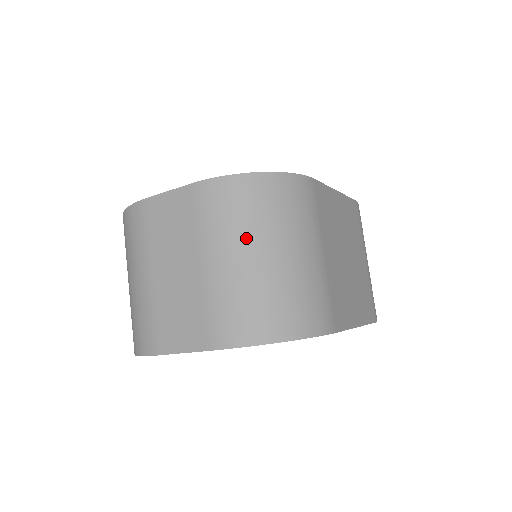
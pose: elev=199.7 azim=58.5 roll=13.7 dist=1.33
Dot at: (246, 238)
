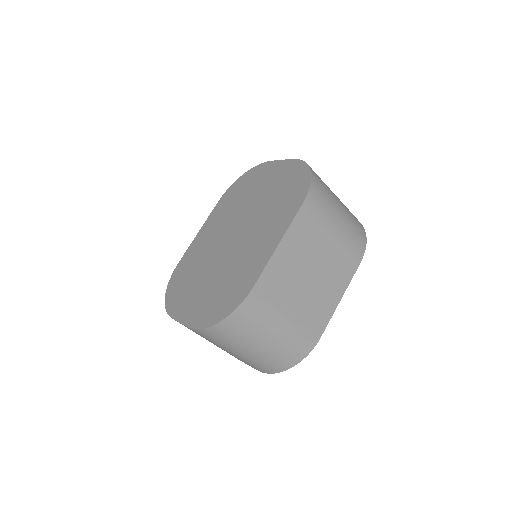
Dot at: (238, 346)
